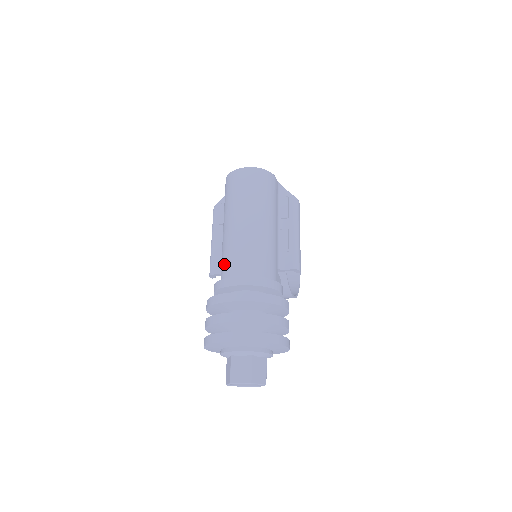
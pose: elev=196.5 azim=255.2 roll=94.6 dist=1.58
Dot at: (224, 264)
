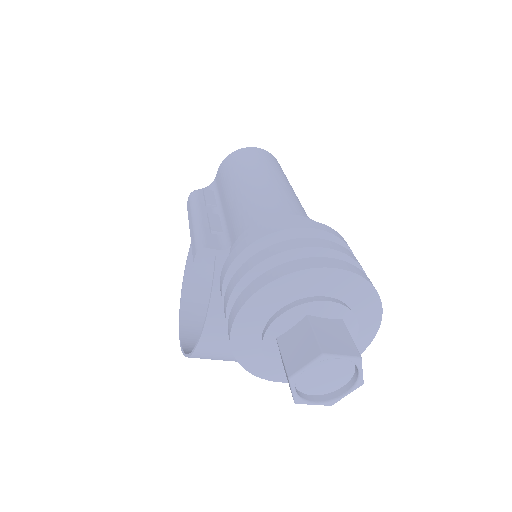
Dot at: (257, 213)
